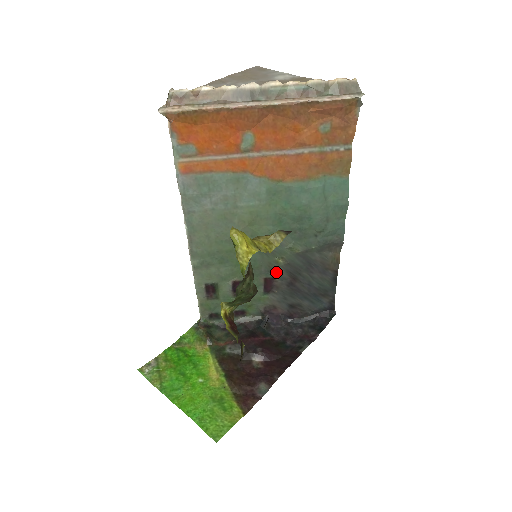
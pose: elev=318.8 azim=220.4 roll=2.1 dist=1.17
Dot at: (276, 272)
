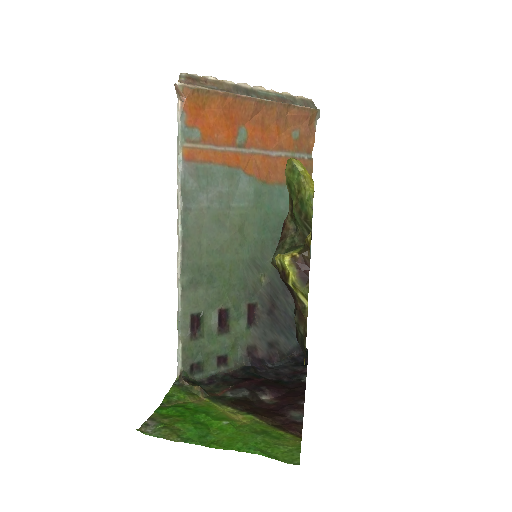
Dot at: (258, 295)
